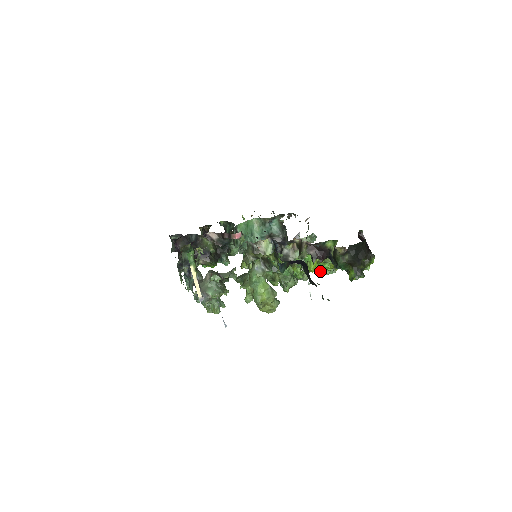
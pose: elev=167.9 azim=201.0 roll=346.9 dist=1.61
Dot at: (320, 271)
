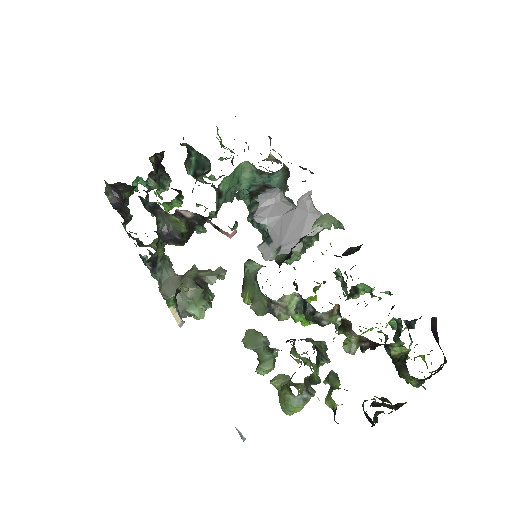
Dot at: (347, 295)
